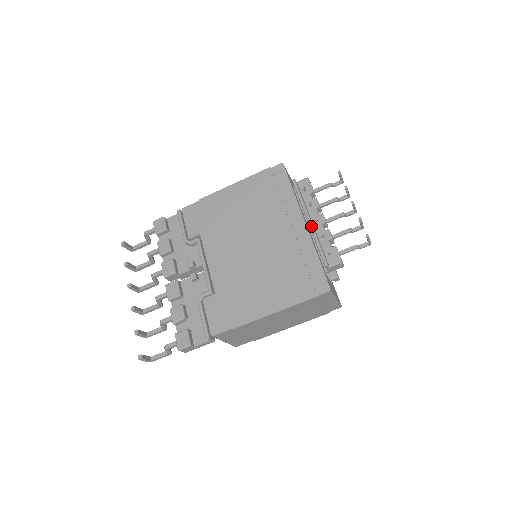
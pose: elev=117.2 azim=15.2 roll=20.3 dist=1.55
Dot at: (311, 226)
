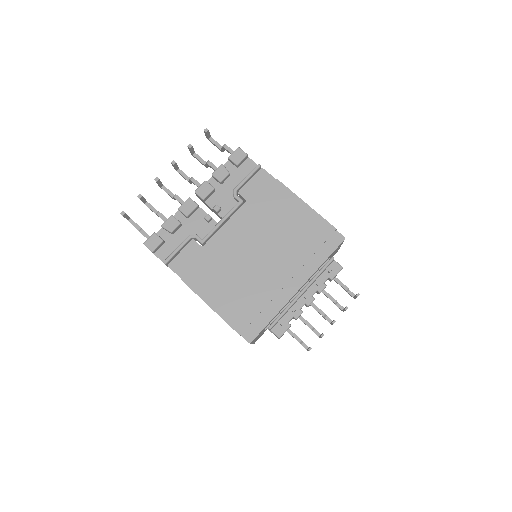
Dot at: (297, 297)
